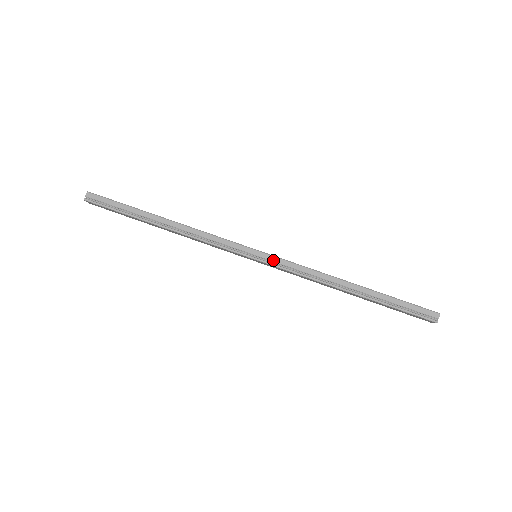
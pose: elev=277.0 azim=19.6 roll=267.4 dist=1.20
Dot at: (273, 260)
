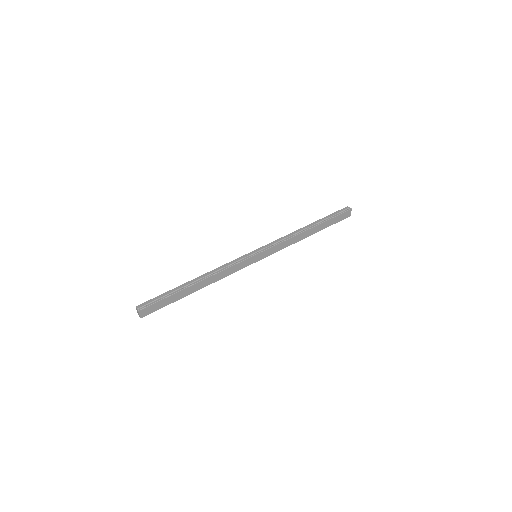
Dot at: (265, 247)
